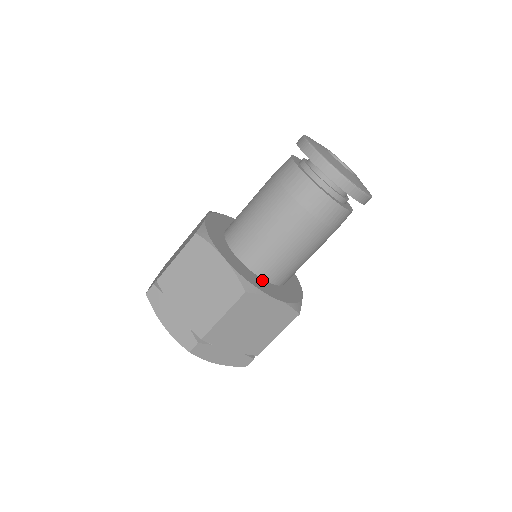
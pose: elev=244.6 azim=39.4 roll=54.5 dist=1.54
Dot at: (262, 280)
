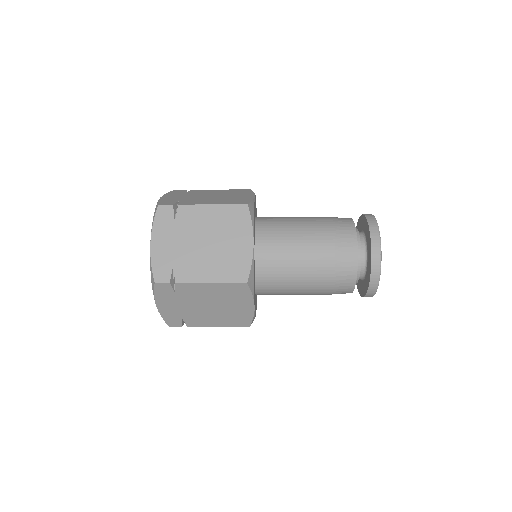
Dot at: occluded
